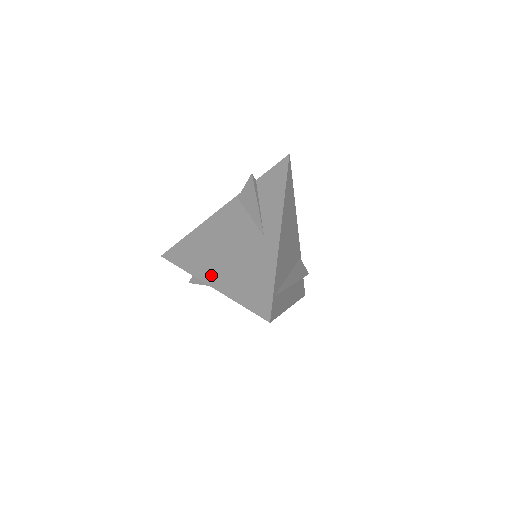
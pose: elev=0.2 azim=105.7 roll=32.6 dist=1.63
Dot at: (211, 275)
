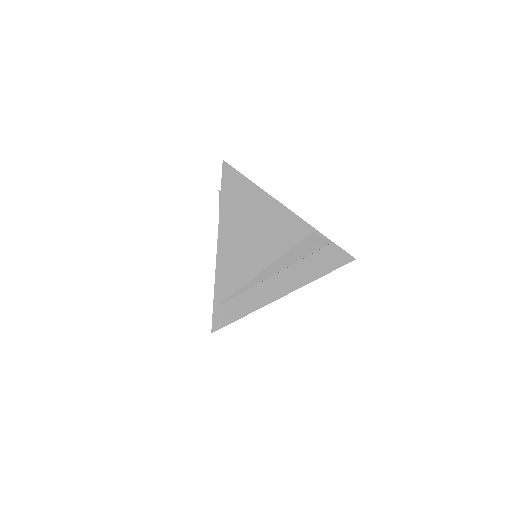
Dot at: occluded
